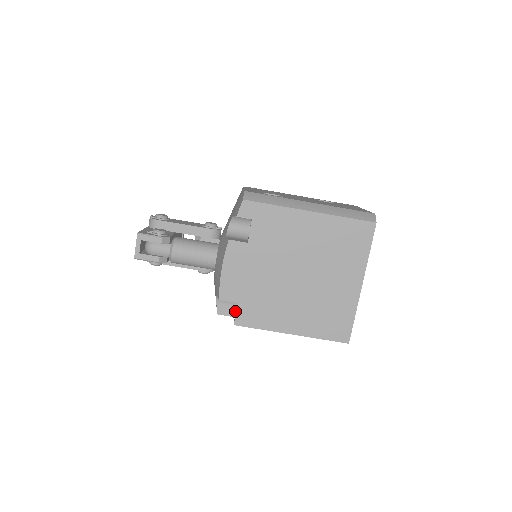
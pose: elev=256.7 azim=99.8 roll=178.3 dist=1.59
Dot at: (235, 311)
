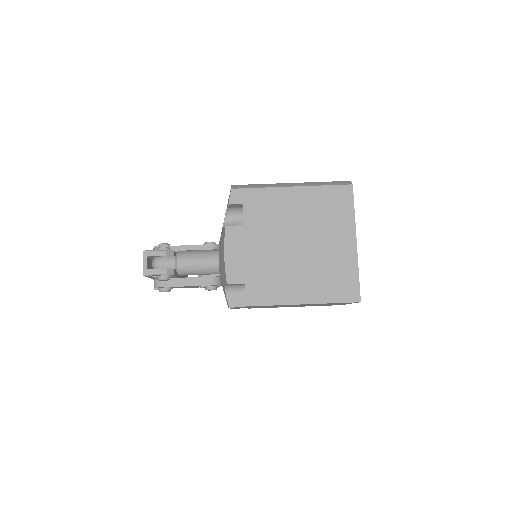
Dot at: (245, 301)
